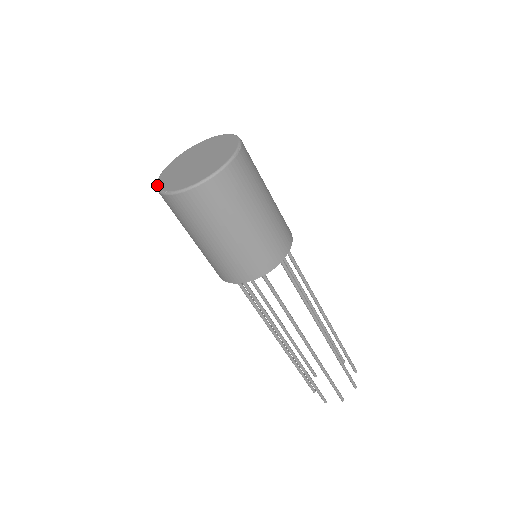
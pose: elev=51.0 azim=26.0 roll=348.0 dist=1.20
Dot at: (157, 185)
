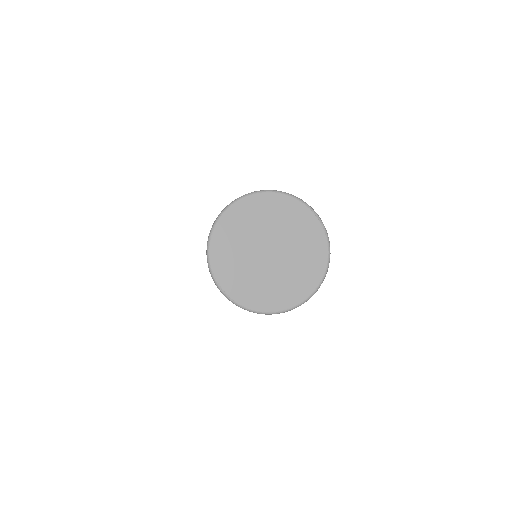
Dot at: (211, 264)
